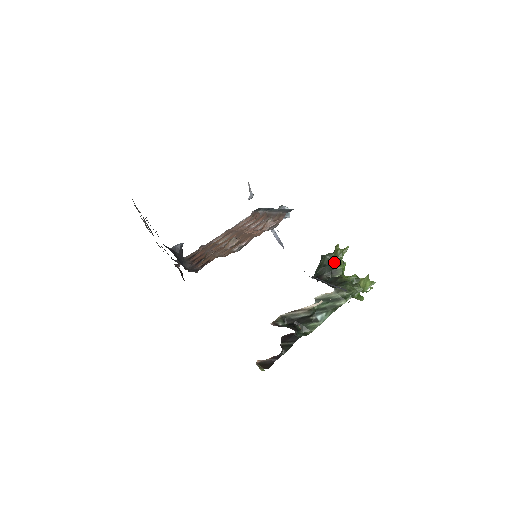
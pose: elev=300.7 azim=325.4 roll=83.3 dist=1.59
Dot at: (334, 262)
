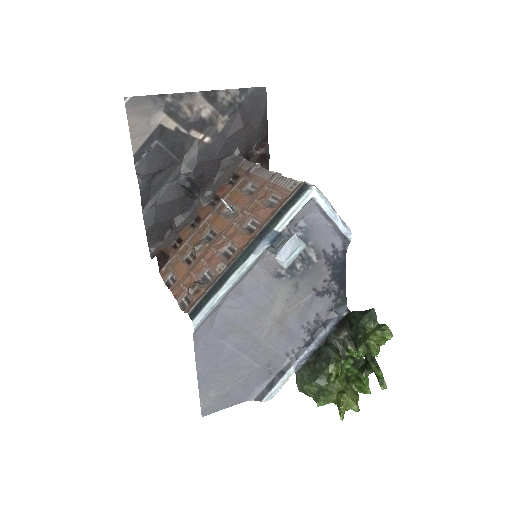
Dot at: (359, 339)
